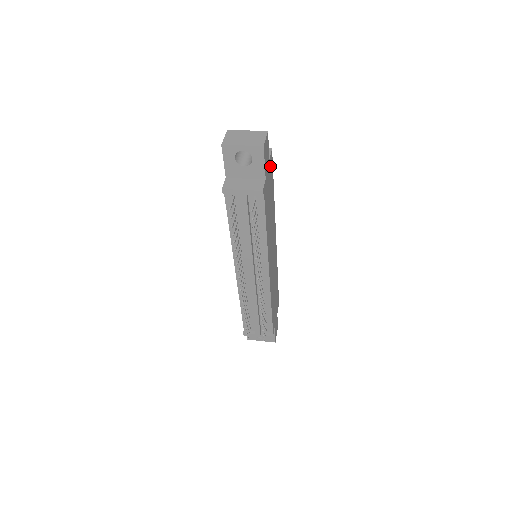
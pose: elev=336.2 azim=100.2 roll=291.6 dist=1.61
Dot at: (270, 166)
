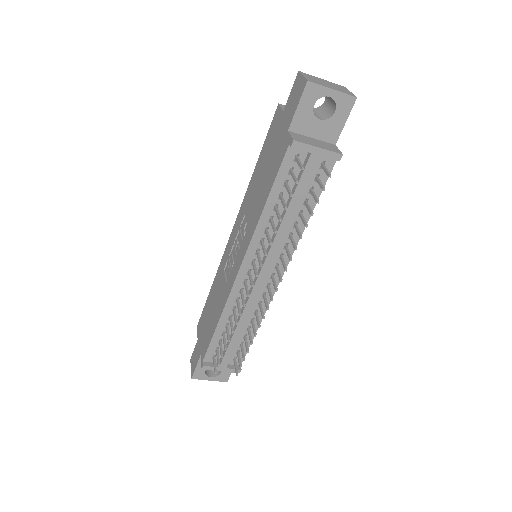
Dot at: occluded
